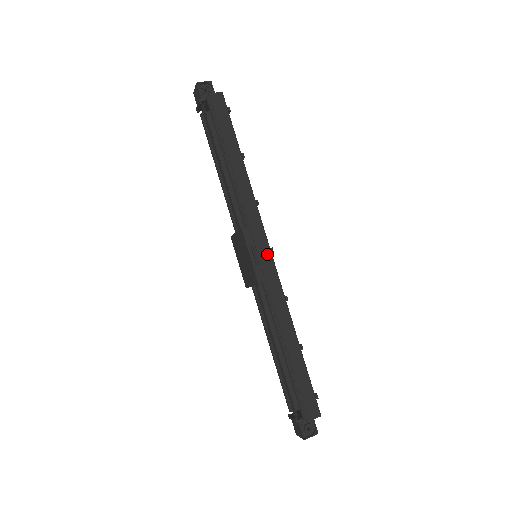
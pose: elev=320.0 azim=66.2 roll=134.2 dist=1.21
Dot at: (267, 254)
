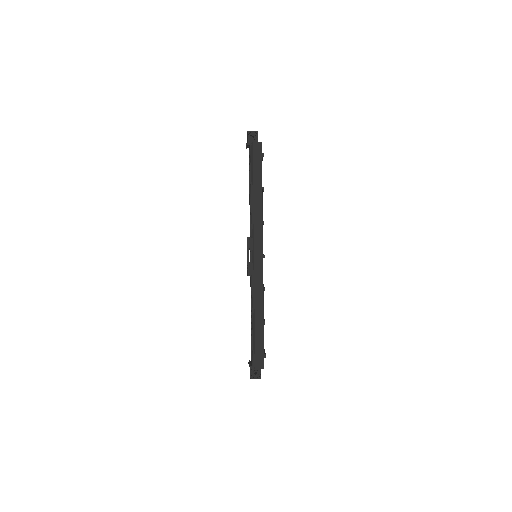
Dot at: (260, 258)
